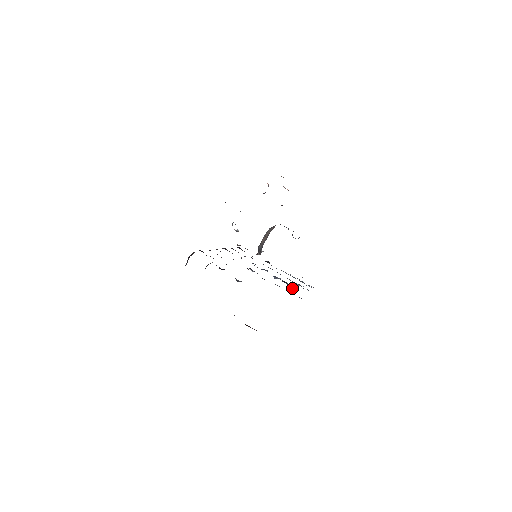
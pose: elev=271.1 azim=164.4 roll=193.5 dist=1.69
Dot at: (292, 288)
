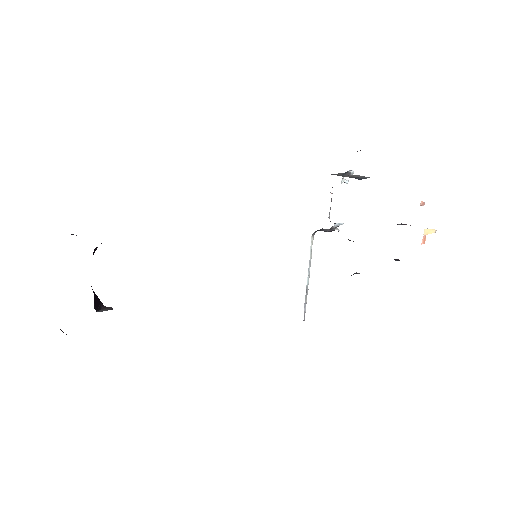
Dot at: occluded
